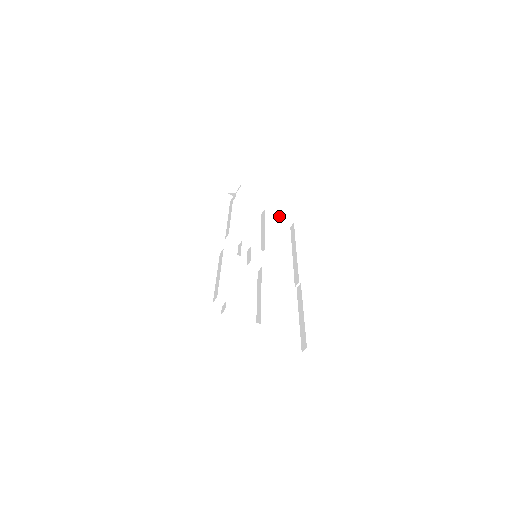
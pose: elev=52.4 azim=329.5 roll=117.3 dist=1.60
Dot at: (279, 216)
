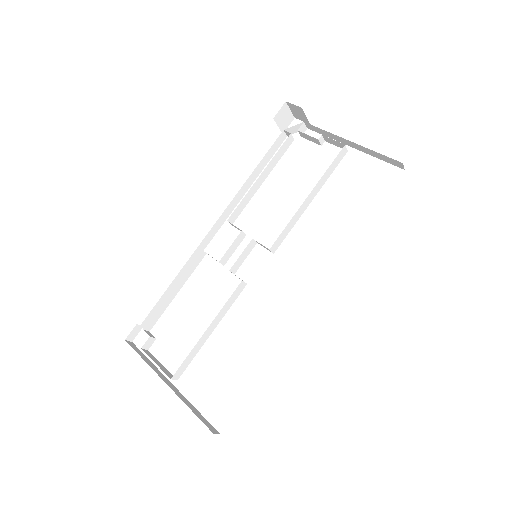
Dot at: (376, 152)
